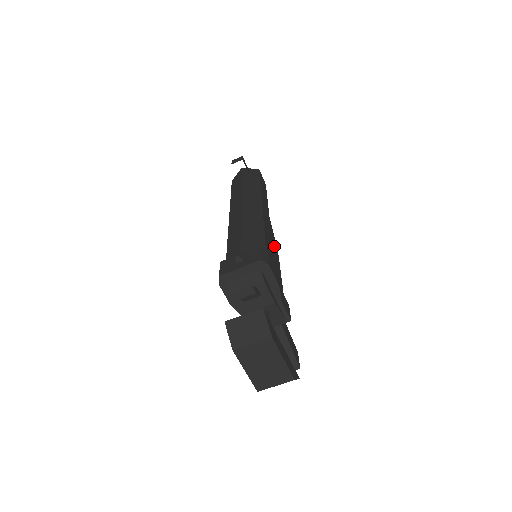
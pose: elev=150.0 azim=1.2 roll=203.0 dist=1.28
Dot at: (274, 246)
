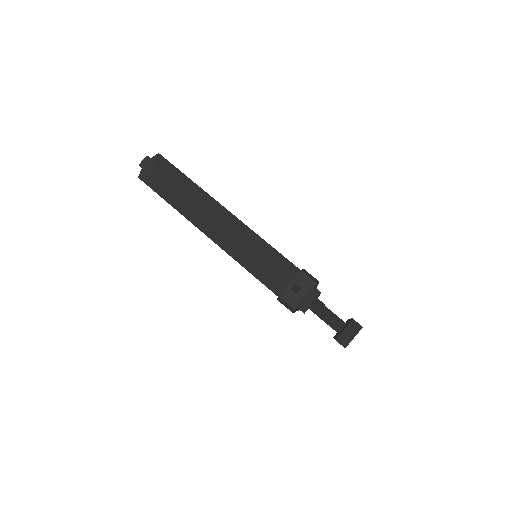
Dot at: occluded
